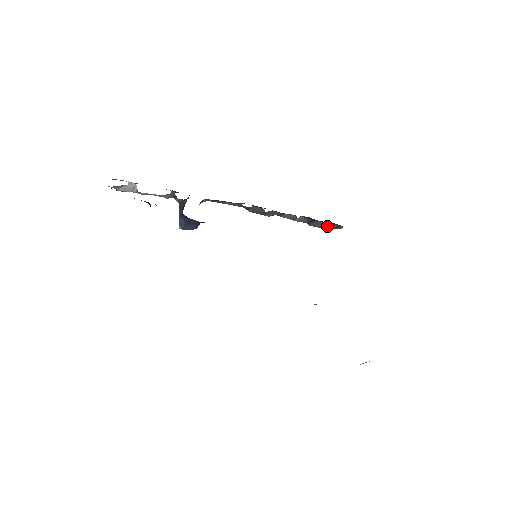
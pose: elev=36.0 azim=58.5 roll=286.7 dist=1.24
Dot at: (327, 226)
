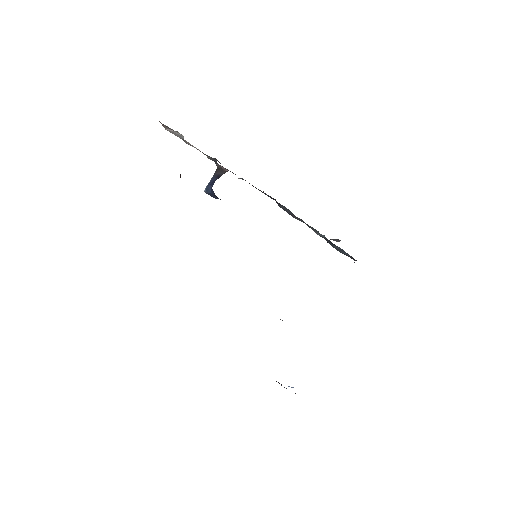
Dot at: (343, 252)
